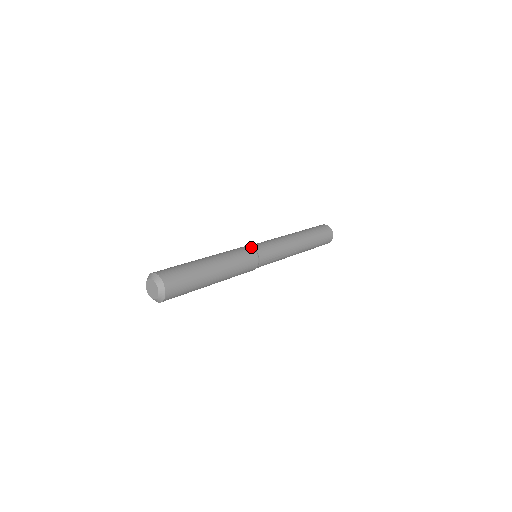
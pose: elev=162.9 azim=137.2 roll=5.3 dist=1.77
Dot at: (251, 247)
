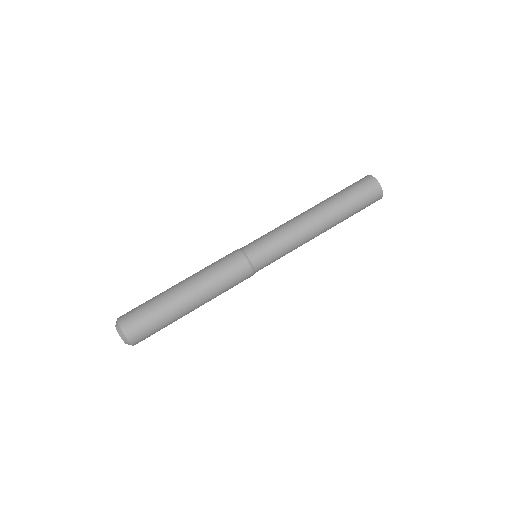
Dot at: (252, 273)
